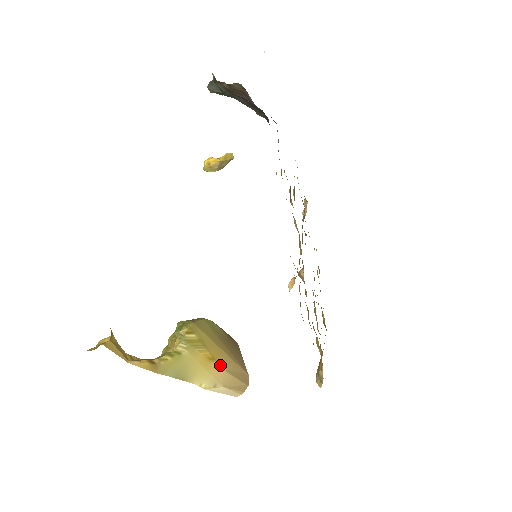
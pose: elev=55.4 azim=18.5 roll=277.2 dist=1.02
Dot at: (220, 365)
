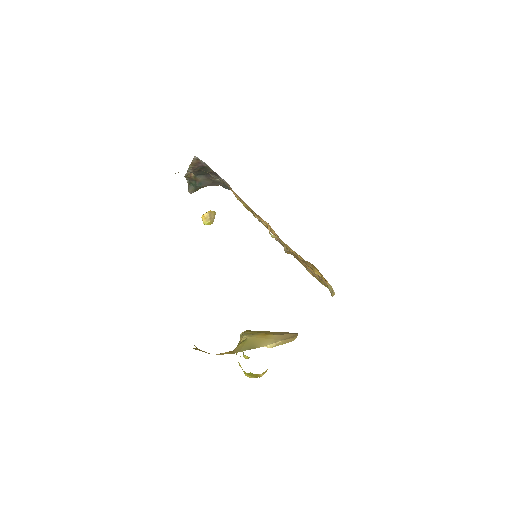
Dot at: (274, 334)
